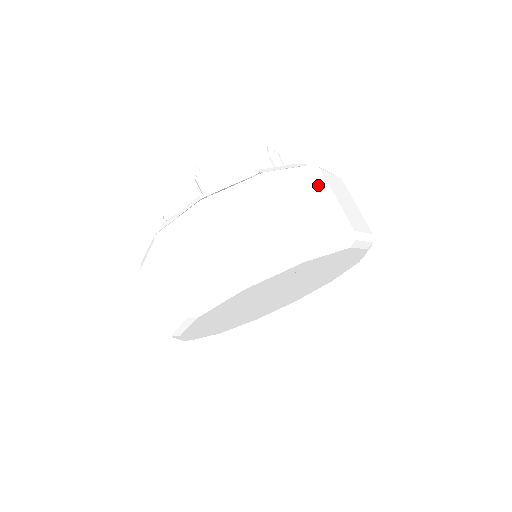
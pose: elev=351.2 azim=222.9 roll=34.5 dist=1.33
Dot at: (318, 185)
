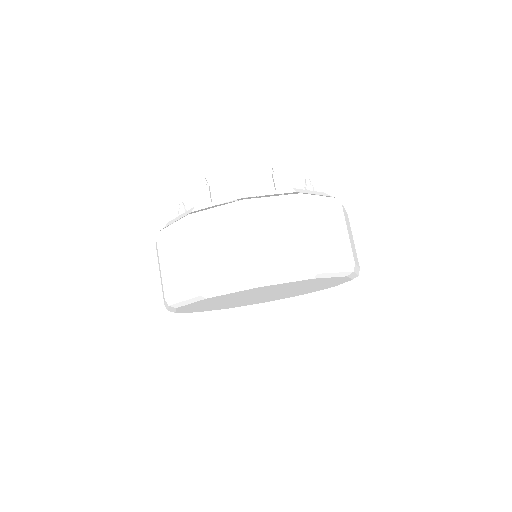
Dot at: (295, 216)
